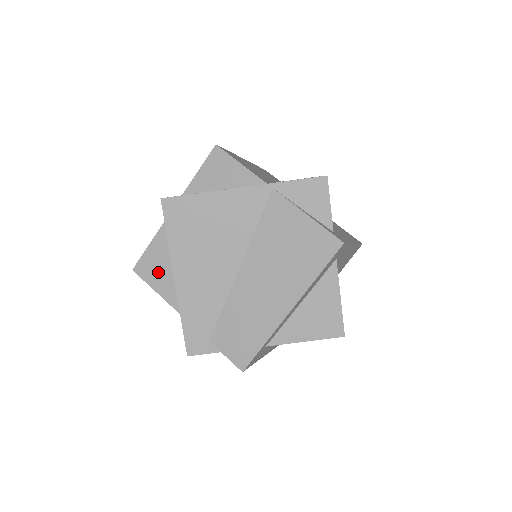
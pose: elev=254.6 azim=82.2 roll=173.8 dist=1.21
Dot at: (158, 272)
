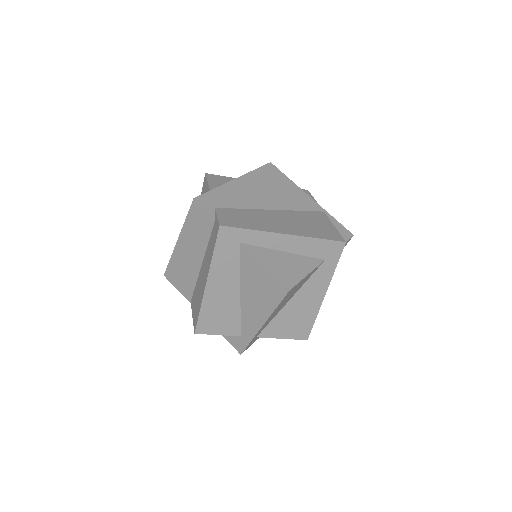
Dot at: (220, 182)
